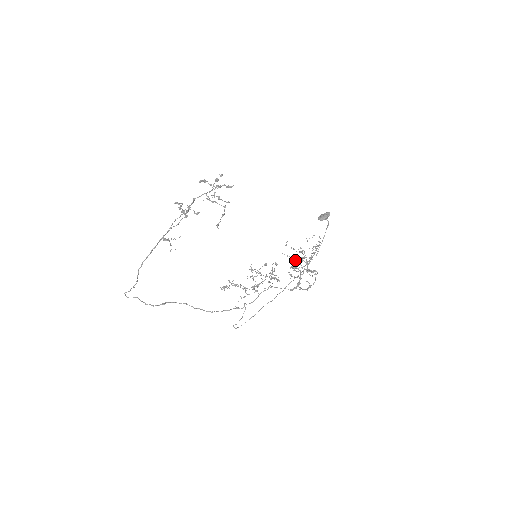
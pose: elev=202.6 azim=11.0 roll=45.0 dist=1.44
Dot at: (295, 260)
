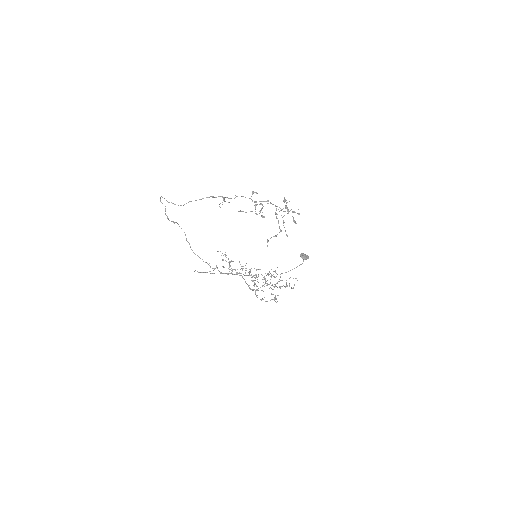
Dot at: (268, 273)
